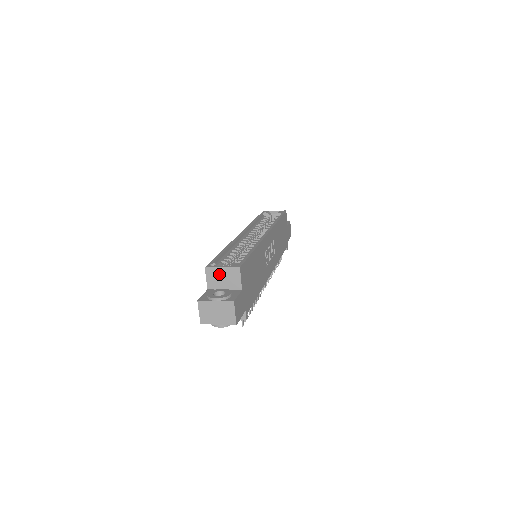
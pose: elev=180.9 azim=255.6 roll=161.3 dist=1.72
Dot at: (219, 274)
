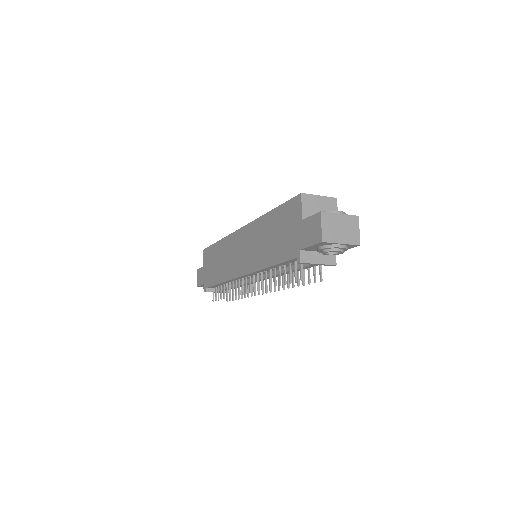
Dot at: (316, 203)
